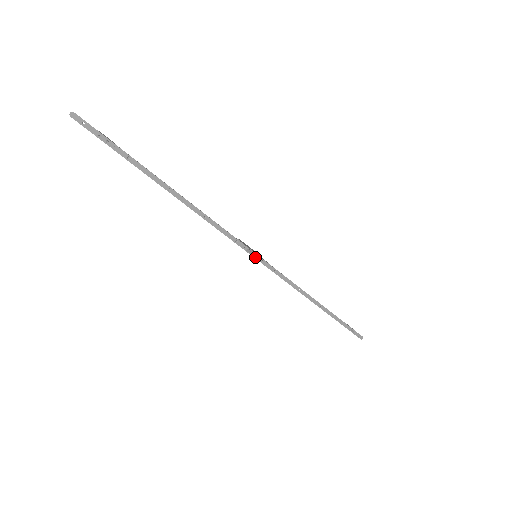
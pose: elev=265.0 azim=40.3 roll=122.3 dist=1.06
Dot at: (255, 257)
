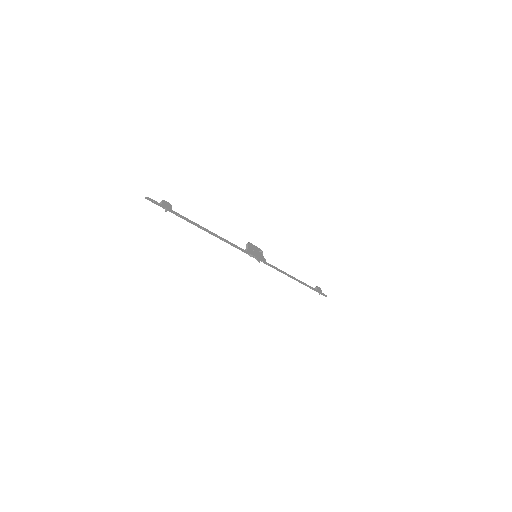
Dot at: (255, 257)
